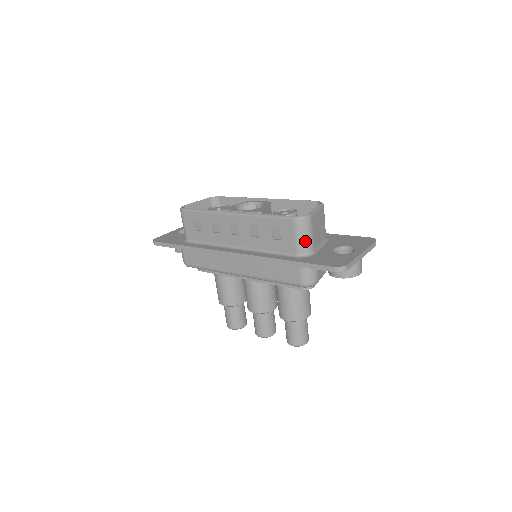
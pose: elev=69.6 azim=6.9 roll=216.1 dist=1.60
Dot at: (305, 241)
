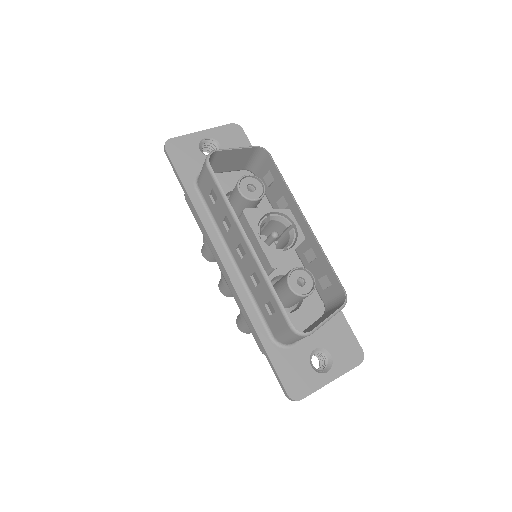
Dot at: (289, 341)
